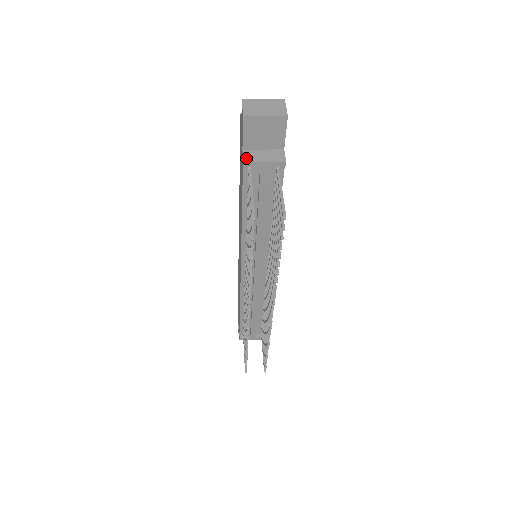
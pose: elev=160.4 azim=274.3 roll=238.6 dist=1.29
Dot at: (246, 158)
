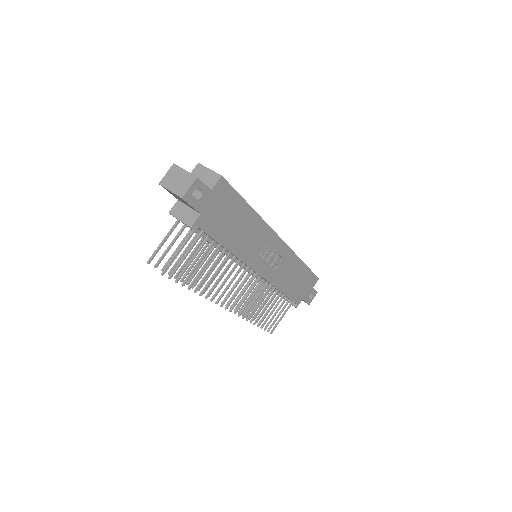
Dot at: (173, 210)
